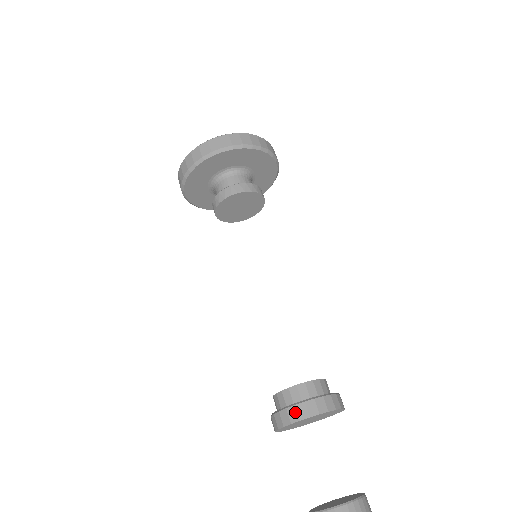
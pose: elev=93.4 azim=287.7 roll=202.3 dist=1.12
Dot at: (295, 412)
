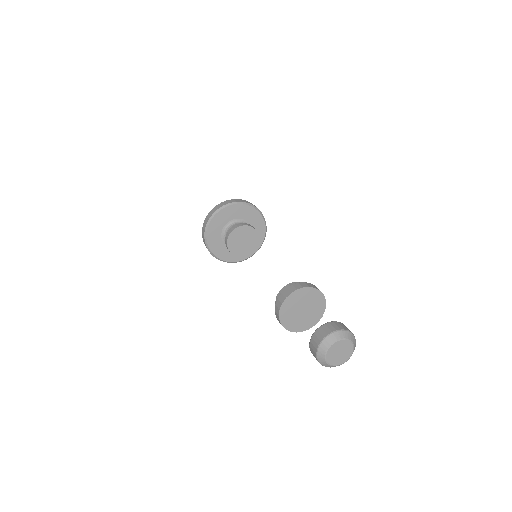
Dot at: (282, 296)
